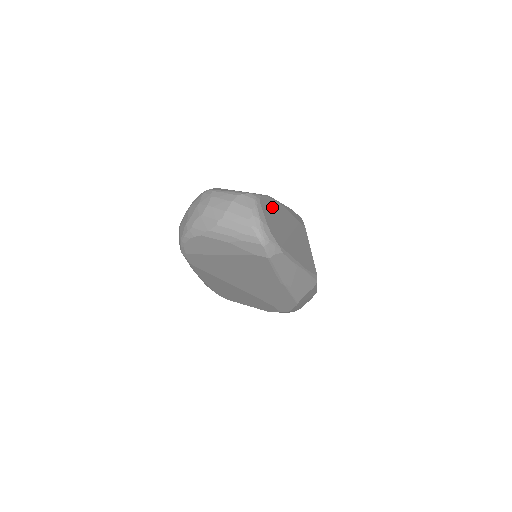
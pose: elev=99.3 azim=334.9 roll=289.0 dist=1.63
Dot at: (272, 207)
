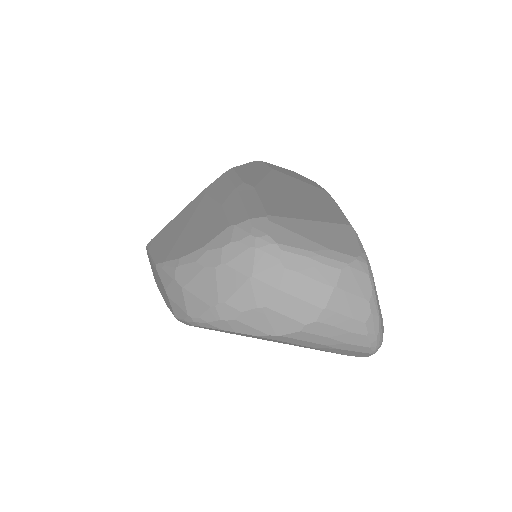
Dot at: occluded
